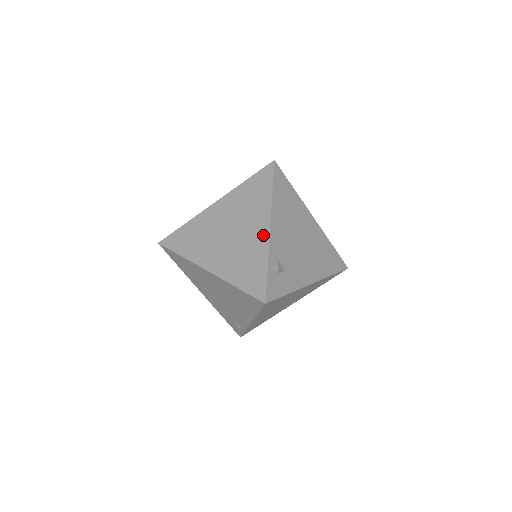
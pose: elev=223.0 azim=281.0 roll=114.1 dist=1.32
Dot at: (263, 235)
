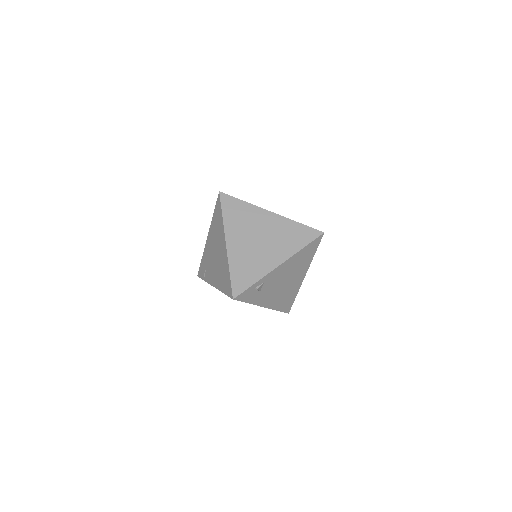
Dot at: (272, 264)
